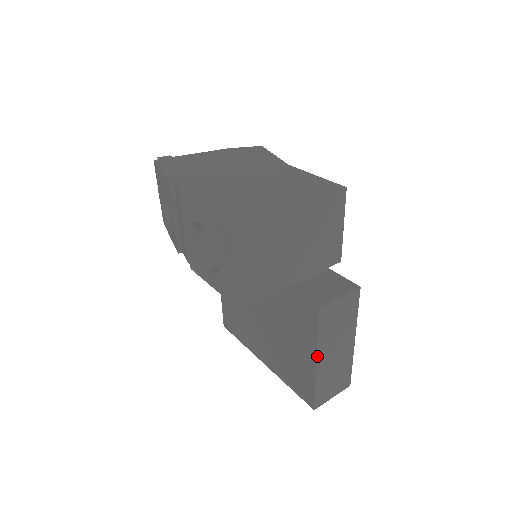
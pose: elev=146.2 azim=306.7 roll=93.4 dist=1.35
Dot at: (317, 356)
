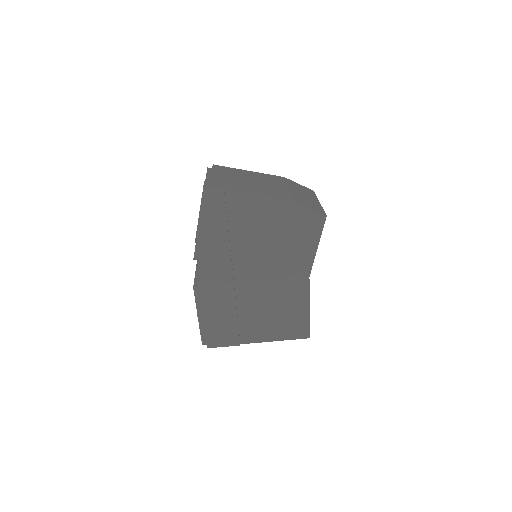
Dot at: occluded
